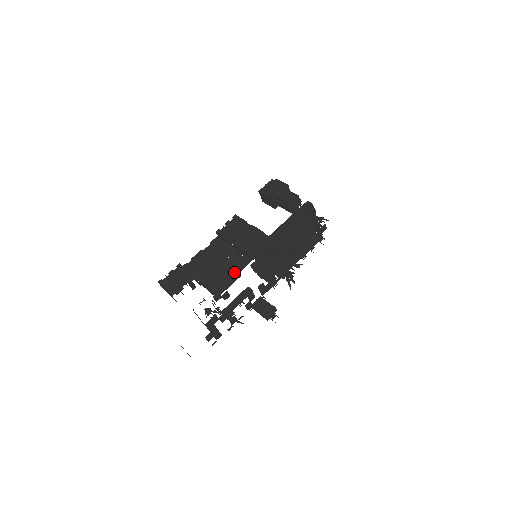
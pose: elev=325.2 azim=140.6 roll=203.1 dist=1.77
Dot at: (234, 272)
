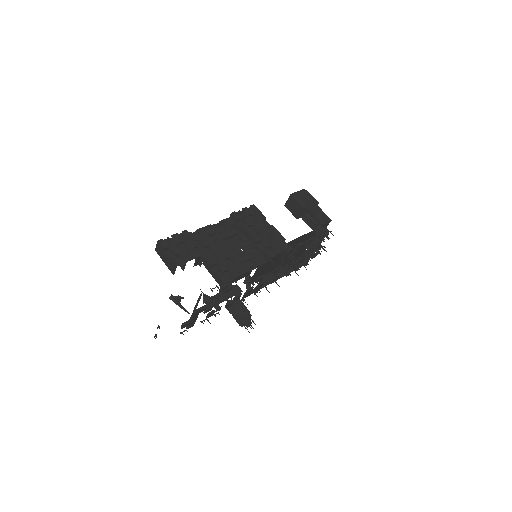
Dot at: (247, 268)
